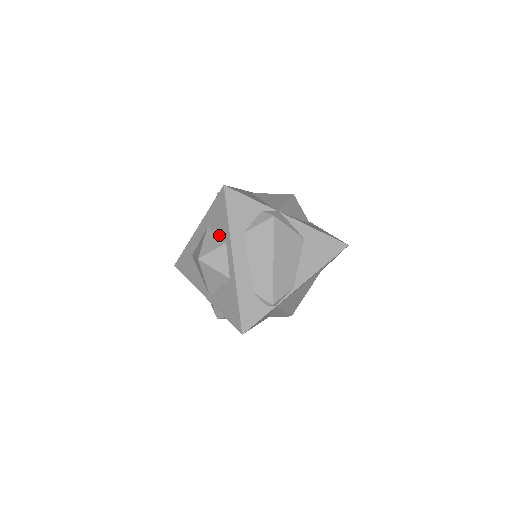
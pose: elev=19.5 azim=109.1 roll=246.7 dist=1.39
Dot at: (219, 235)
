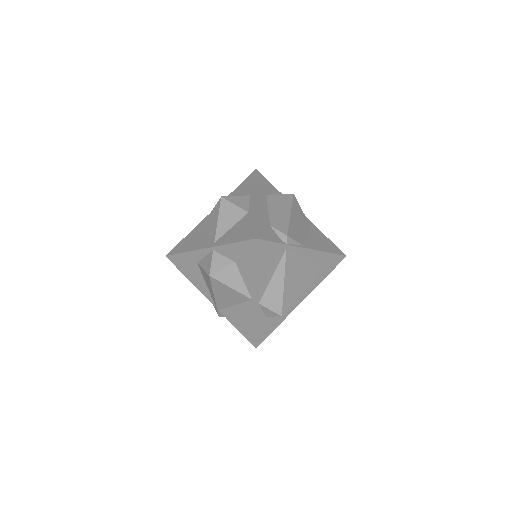
Dot at: occluded
